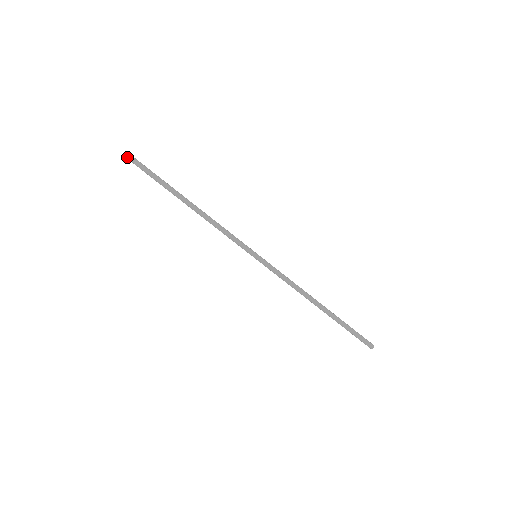
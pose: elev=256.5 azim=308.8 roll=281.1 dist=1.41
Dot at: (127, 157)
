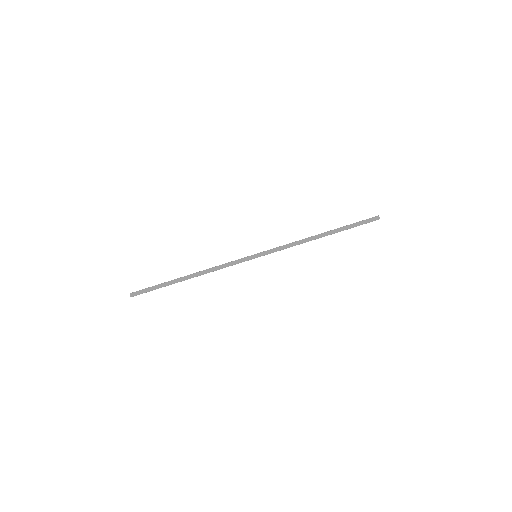
Dot at: (131, 295)
